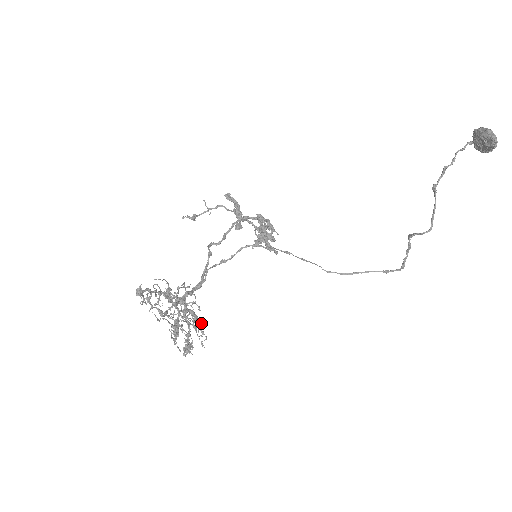
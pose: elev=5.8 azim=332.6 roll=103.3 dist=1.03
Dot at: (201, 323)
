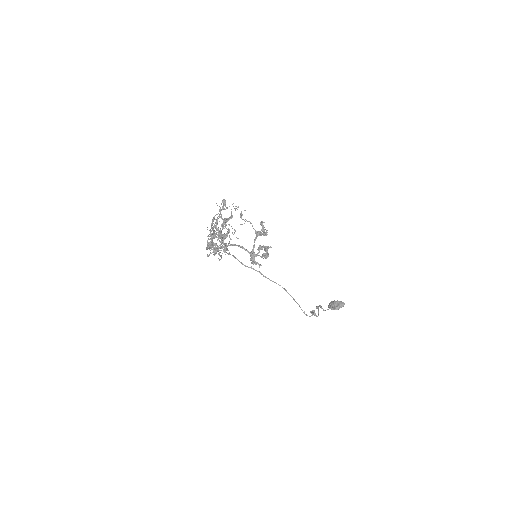
Dot at: (225, 250)
